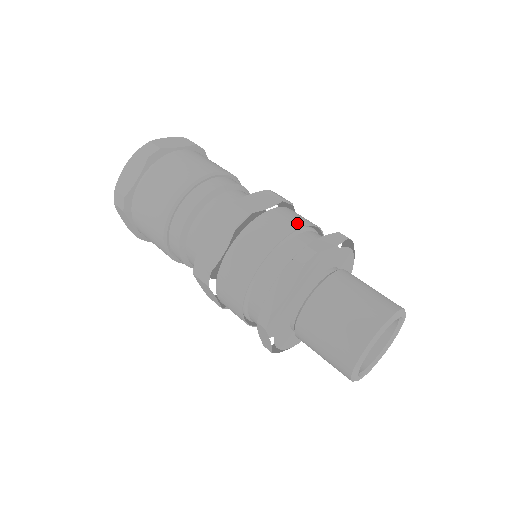
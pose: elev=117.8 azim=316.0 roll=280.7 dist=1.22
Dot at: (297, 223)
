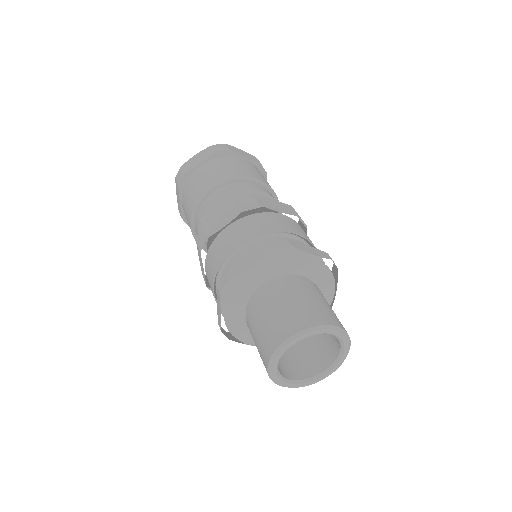
Dot at: (295, 230)
